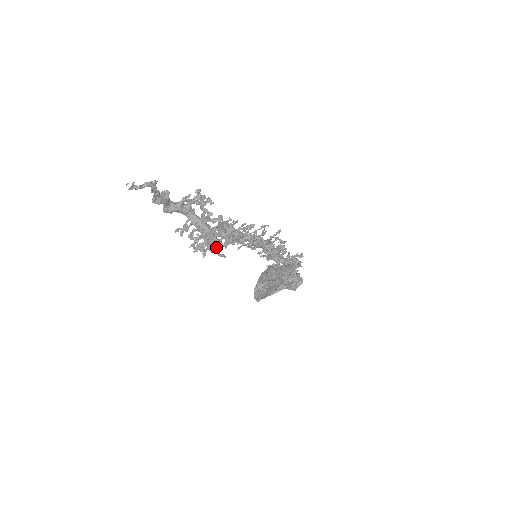
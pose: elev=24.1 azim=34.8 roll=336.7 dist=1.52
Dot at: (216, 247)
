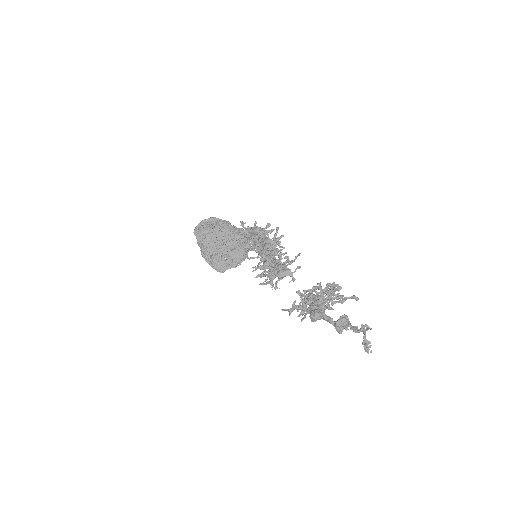
Dot at: occluded
